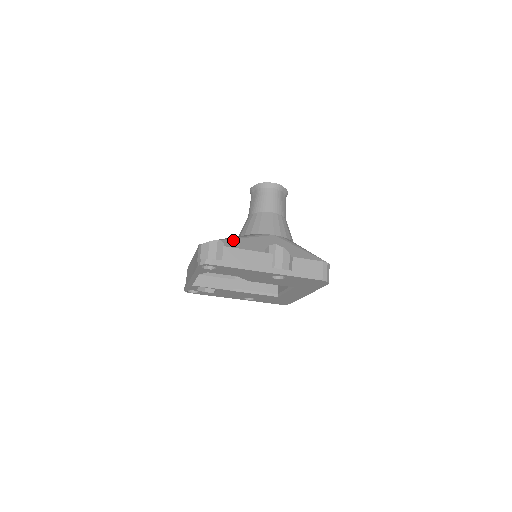
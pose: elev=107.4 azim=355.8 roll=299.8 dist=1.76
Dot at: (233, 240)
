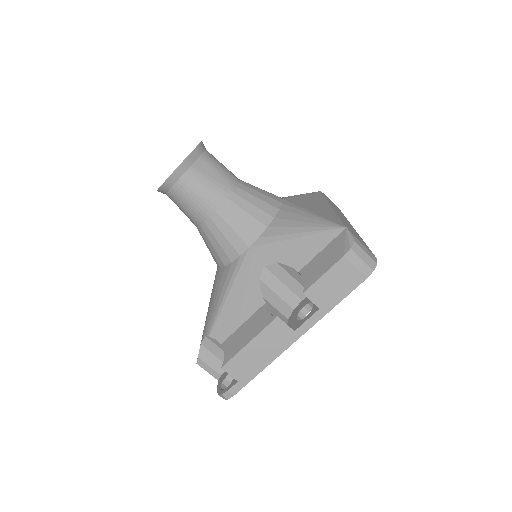
Dot at: (219, 320)
